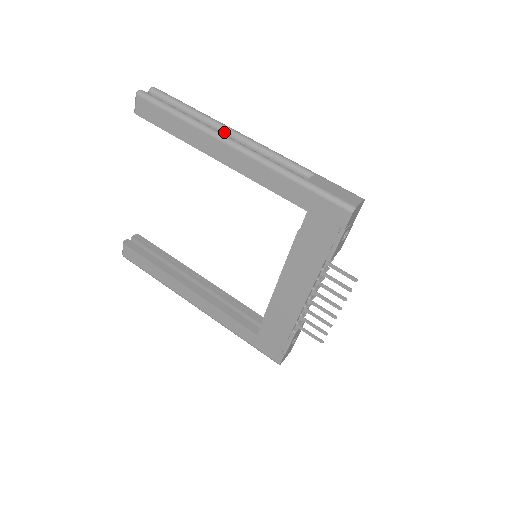
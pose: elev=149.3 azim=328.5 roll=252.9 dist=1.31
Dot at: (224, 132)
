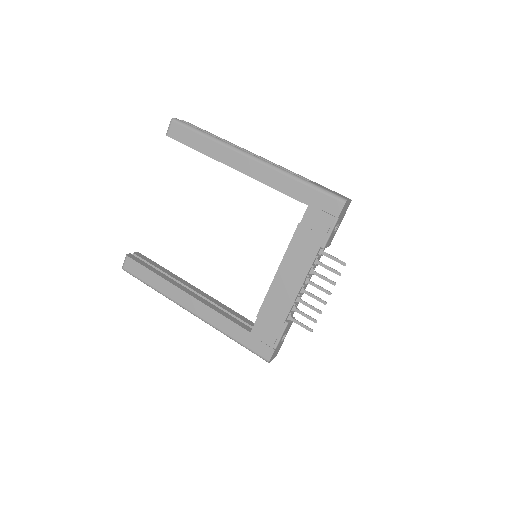
Dot at: occluded
